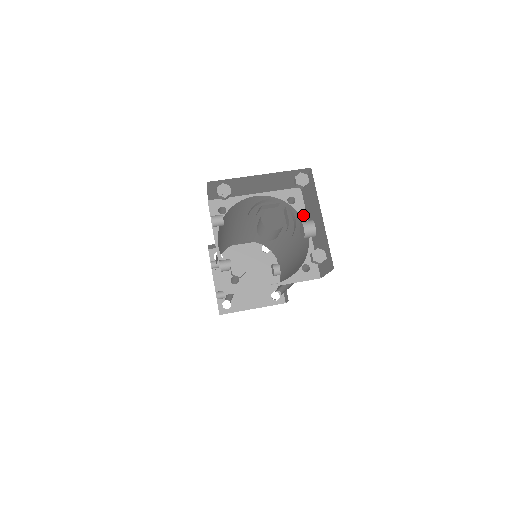
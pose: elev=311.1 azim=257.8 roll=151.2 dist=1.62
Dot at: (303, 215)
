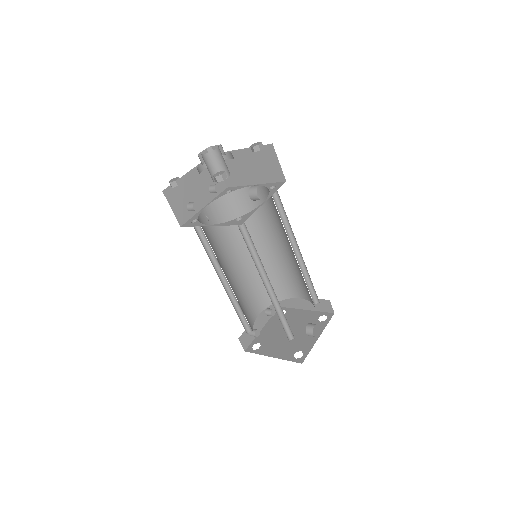
Dot at: (271, 194)
